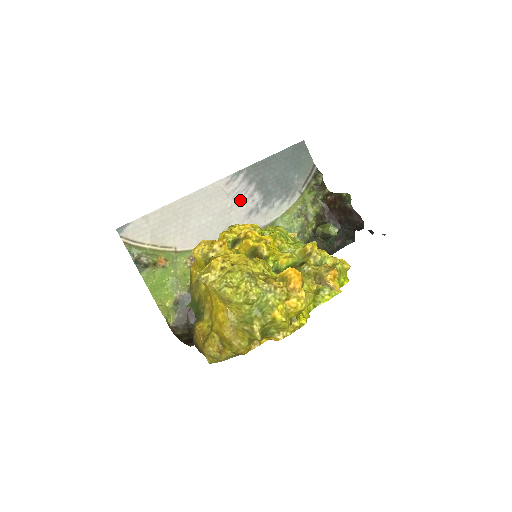
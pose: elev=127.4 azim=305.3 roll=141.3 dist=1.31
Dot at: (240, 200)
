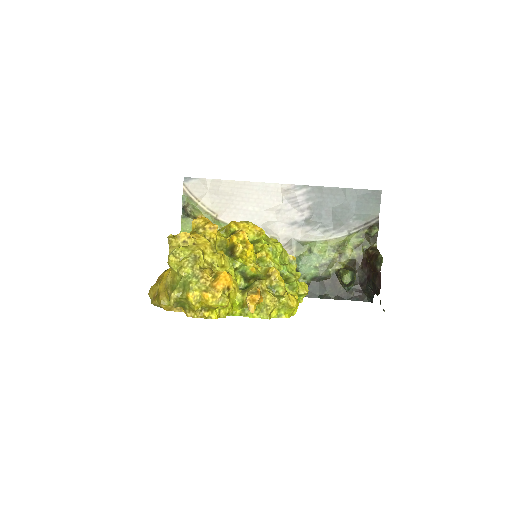
Dot at: (291, 209)
